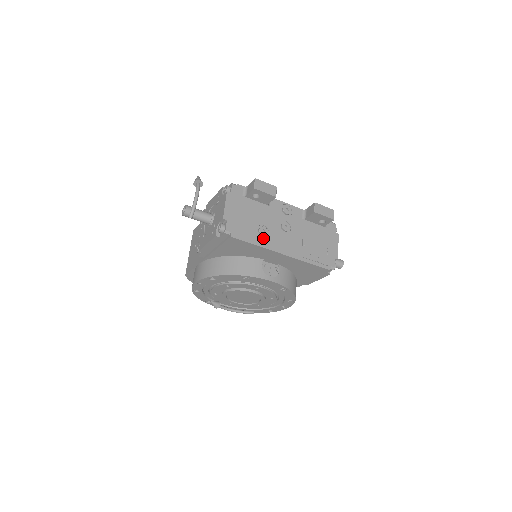
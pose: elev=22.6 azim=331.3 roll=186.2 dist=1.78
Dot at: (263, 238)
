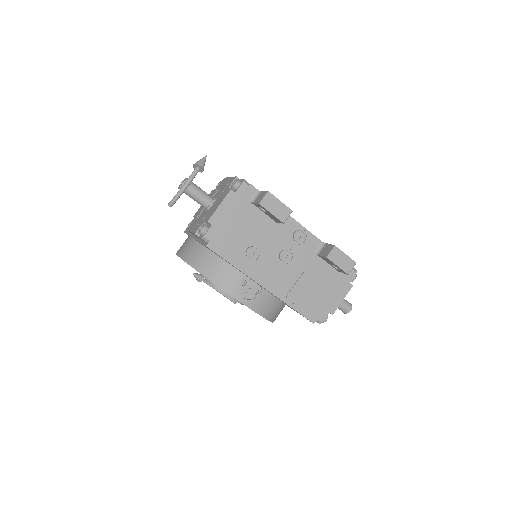
Dot at: (247, 260)
